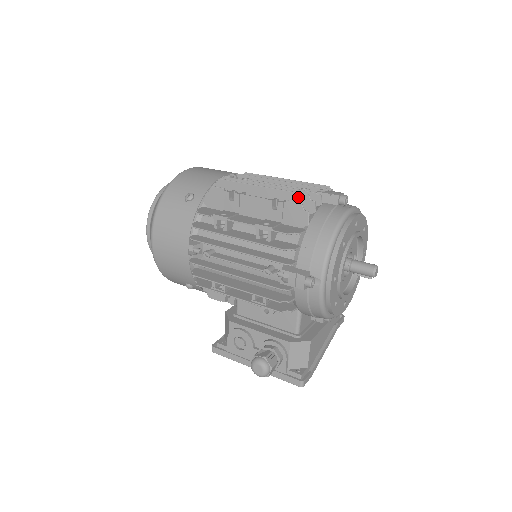
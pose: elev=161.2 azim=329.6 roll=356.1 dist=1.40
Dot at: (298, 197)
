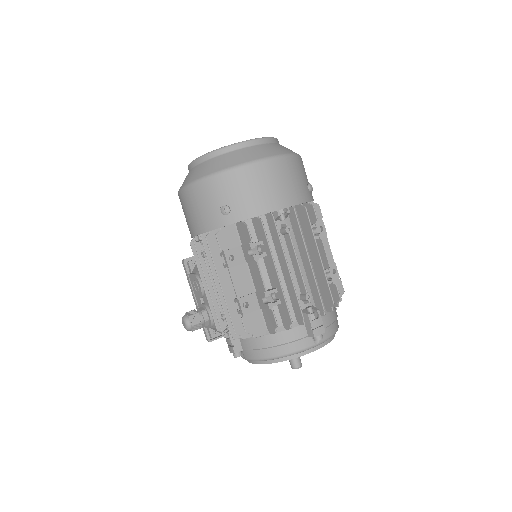
Dot at: (286, 312)
